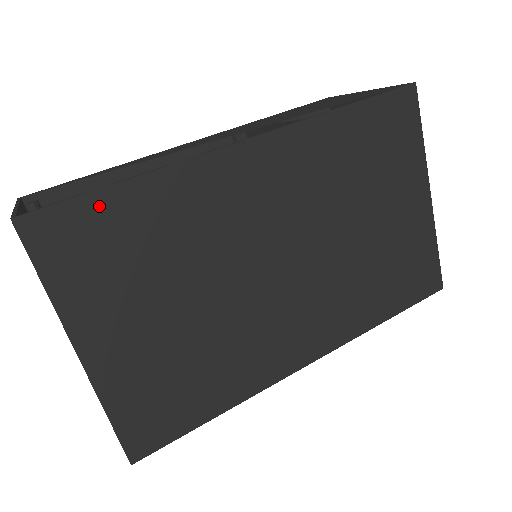
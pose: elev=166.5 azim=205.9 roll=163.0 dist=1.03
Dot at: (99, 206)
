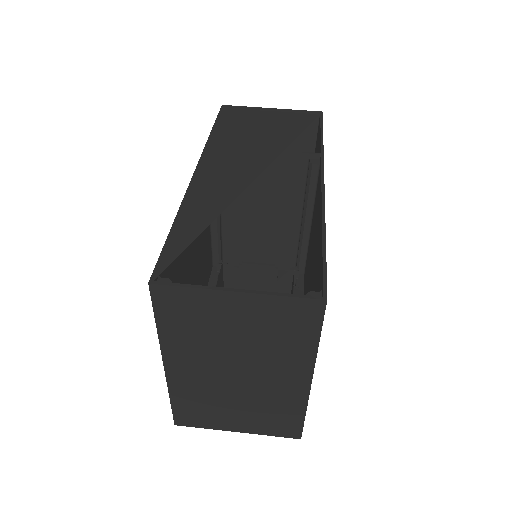
Dot at: occluded
